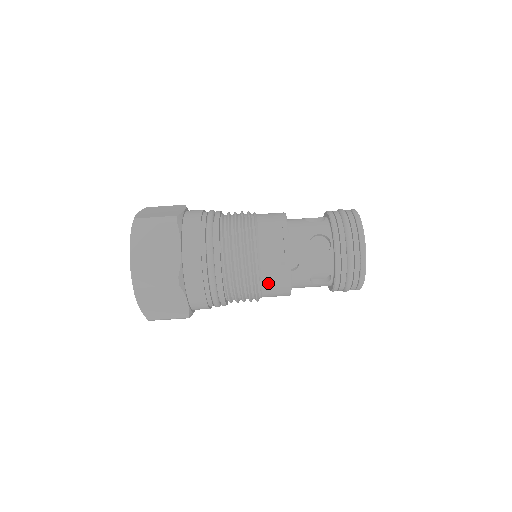
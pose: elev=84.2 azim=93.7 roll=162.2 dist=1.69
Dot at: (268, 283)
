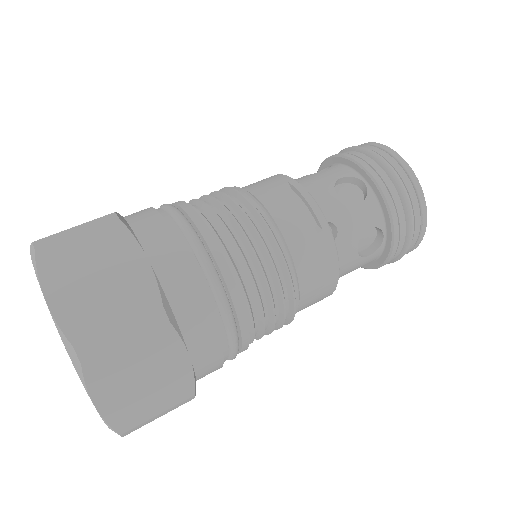
Dot at: (307, 273)
